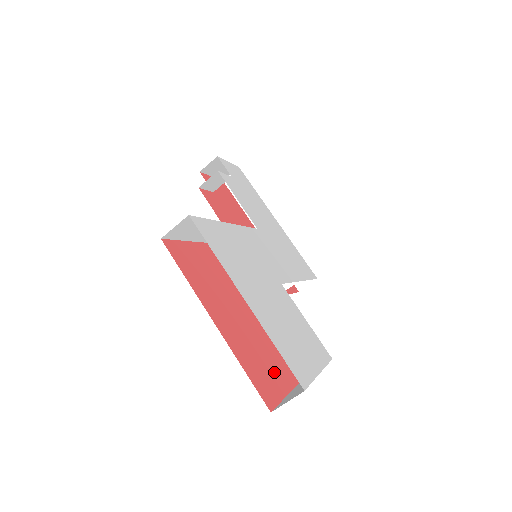
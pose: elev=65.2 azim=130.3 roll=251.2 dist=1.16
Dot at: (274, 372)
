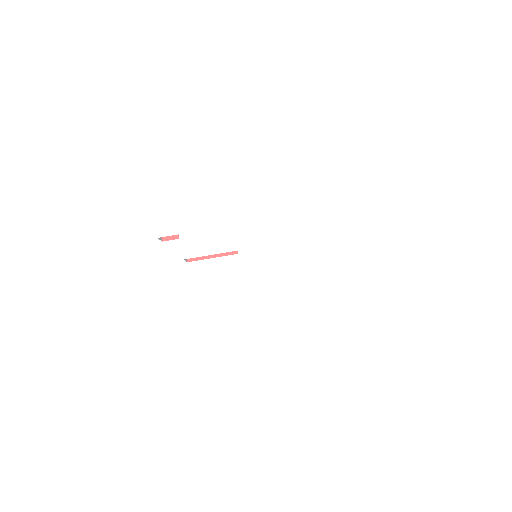
Dot at: occluded
